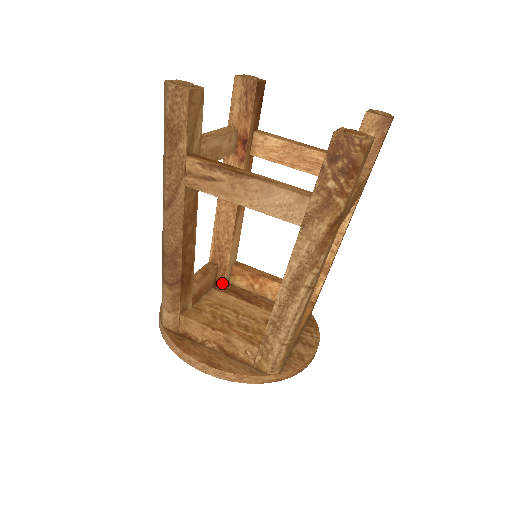
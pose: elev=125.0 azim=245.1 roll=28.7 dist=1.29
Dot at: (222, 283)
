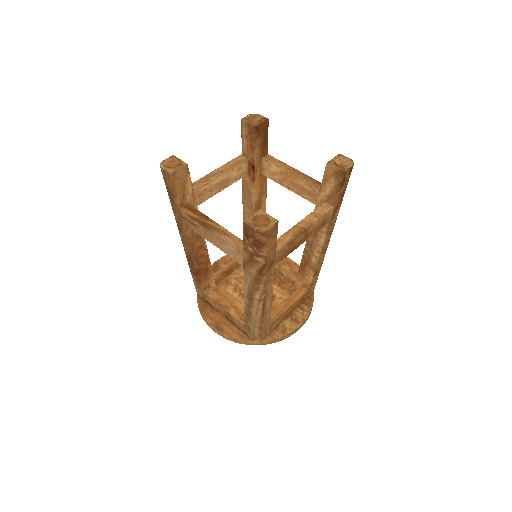
Dot at: occluded
